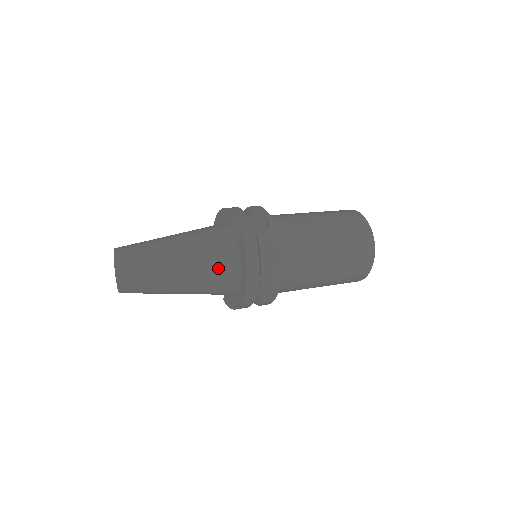
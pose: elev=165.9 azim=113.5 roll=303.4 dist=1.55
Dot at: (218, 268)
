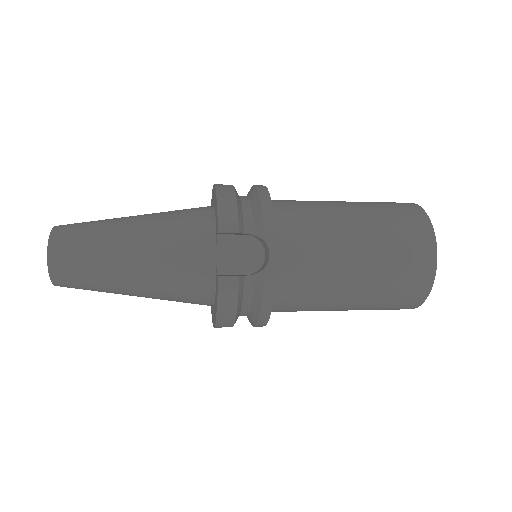
Dot at: (183, 295)
